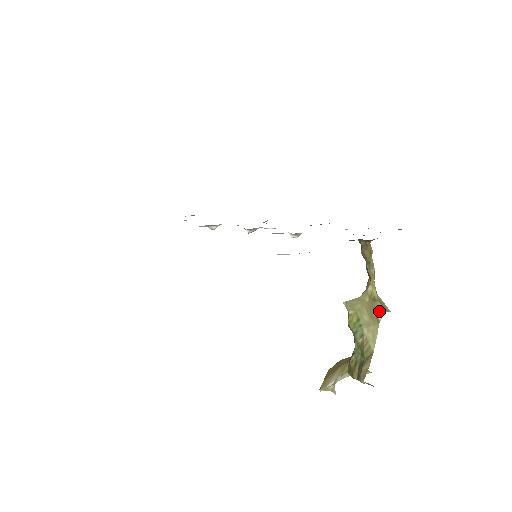
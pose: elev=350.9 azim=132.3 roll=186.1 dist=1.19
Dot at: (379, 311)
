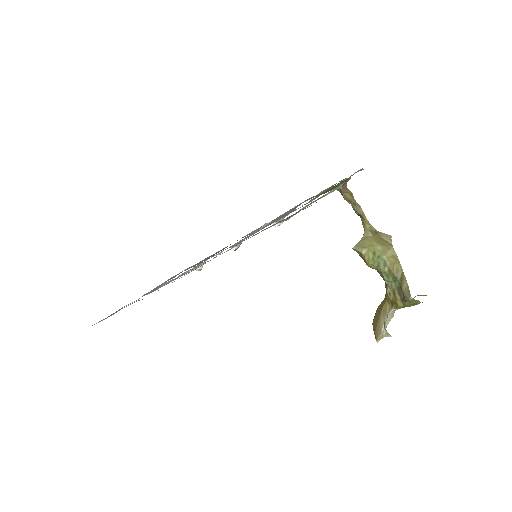
Dot at: (386, 238)
